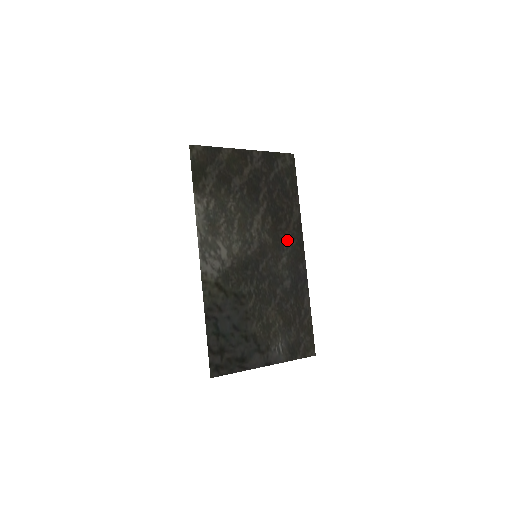
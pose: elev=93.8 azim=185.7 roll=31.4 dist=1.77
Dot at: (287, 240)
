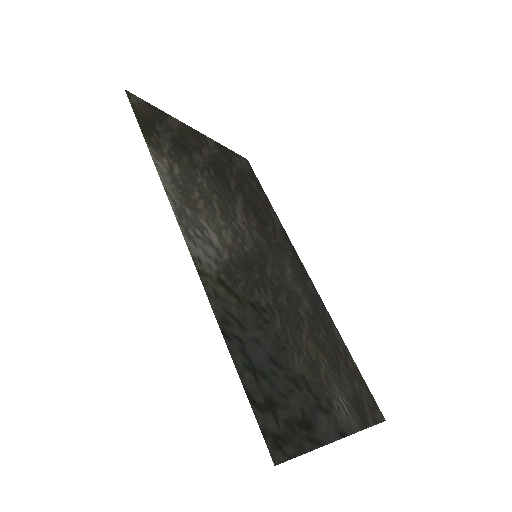
Dot at: (281, 248)
